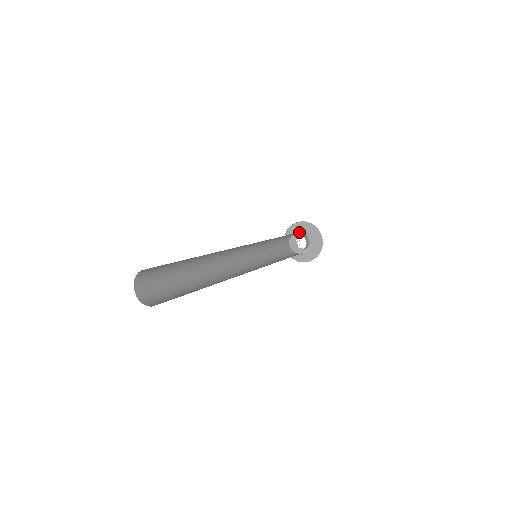
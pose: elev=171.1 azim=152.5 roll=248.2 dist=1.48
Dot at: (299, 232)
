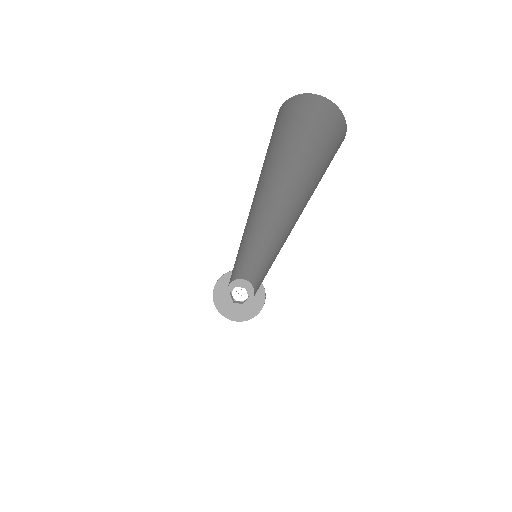
Dot at: (247, 284)
